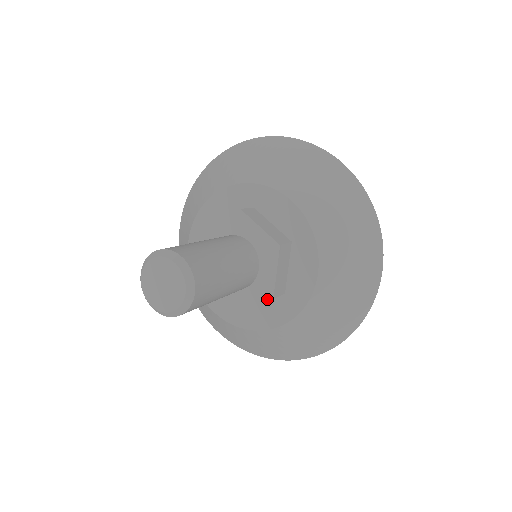
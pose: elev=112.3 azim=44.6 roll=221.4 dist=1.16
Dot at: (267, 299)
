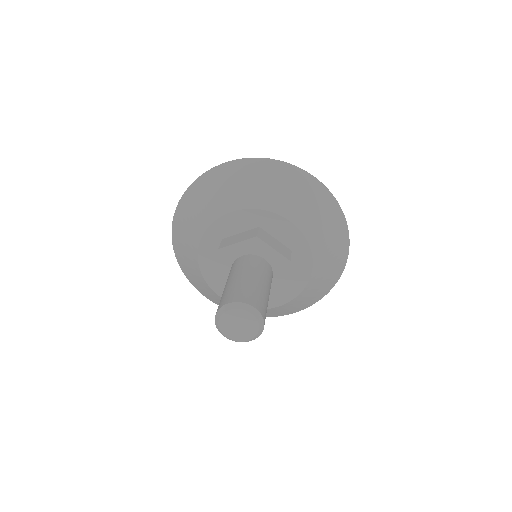
Dot at: occluded
